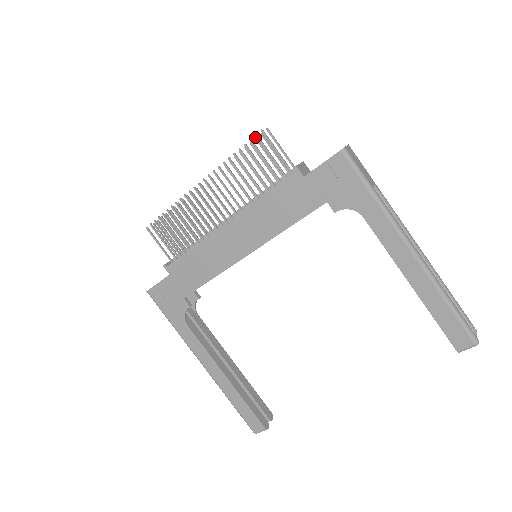
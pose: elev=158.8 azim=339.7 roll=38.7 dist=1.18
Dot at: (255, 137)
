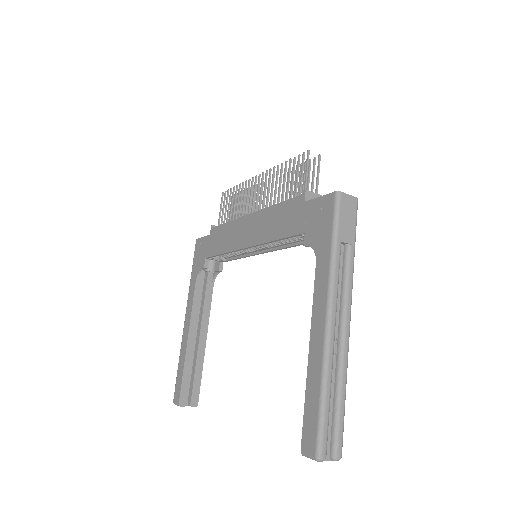
Dot at: occluded
